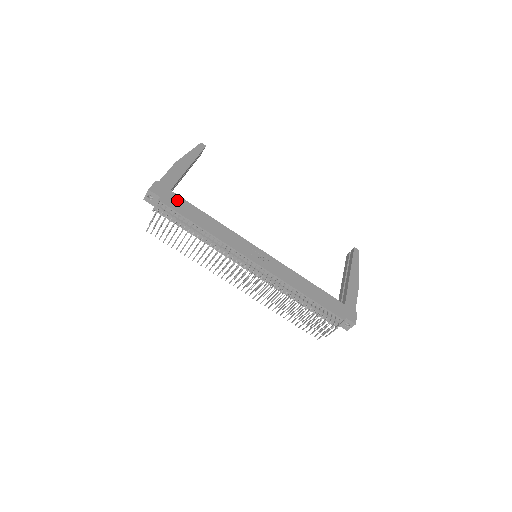
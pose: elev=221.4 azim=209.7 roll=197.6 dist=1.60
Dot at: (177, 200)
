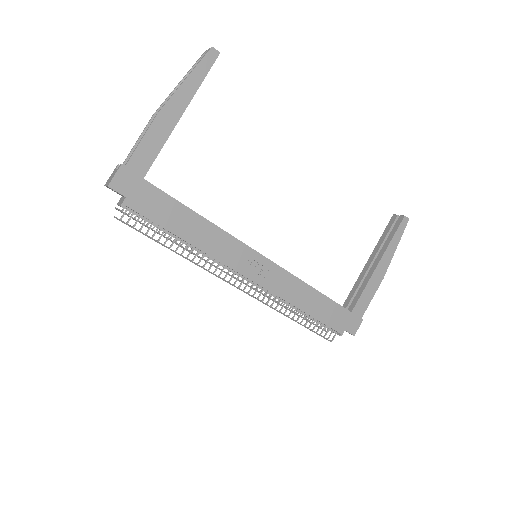
Dot at: (152, 196)
